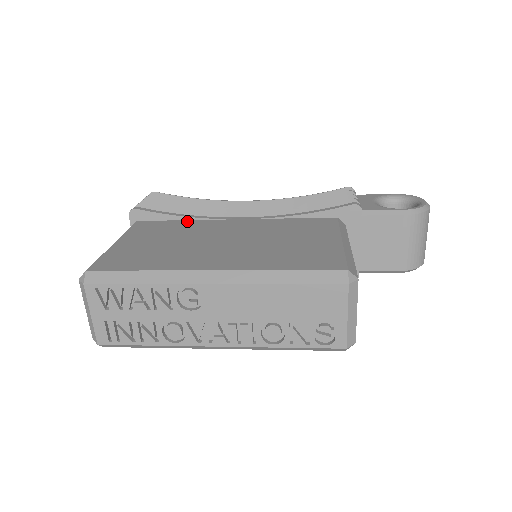
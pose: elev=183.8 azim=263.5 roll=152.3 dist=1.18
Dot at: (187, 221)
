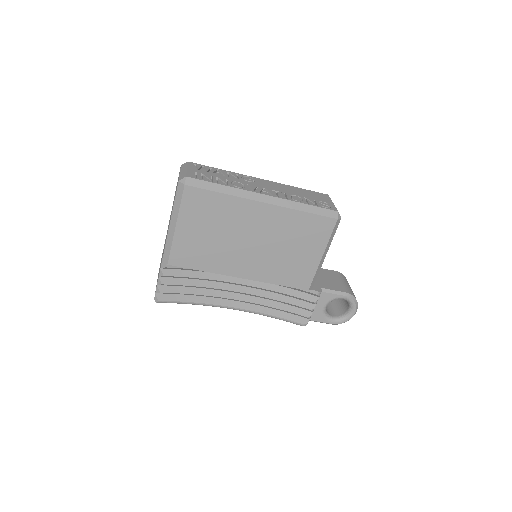
Dot at: occluded
